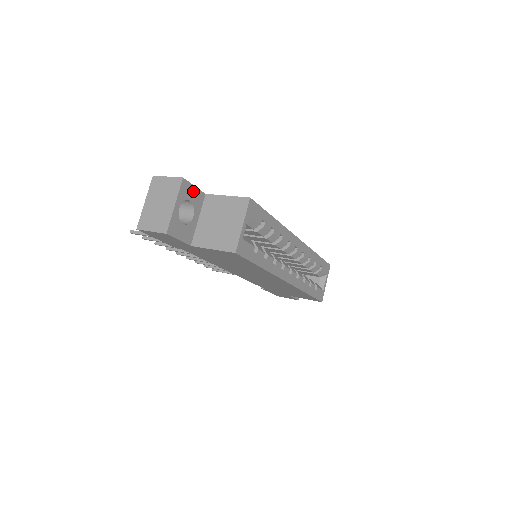
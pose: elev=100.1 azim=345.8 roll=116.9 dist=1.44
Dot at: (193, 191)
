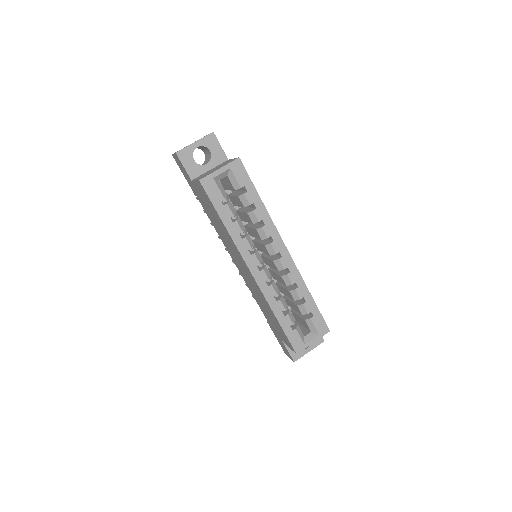
Dot at: (217, 148)
